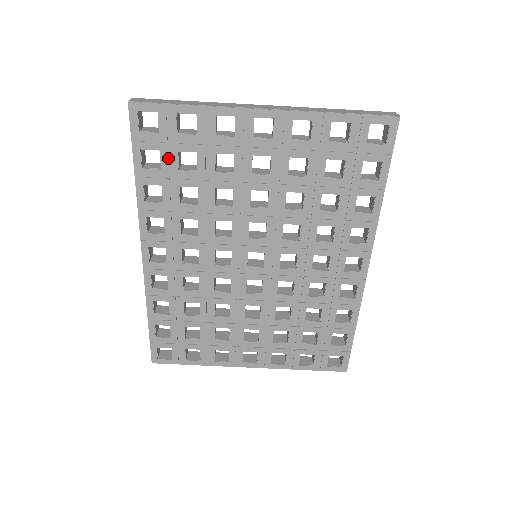
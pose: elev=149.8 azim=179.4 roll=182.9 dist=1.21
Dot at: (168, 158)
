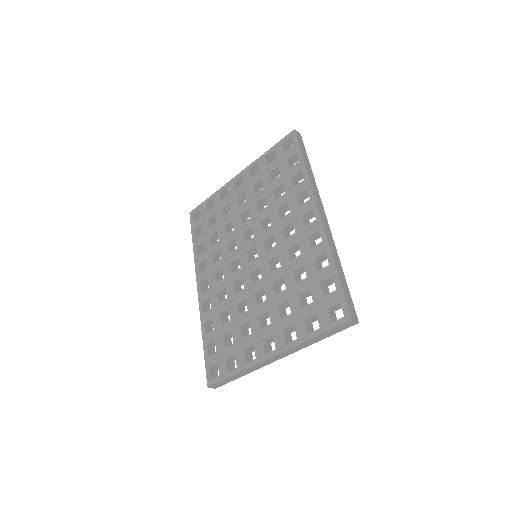
Dot at: (205, 226)
